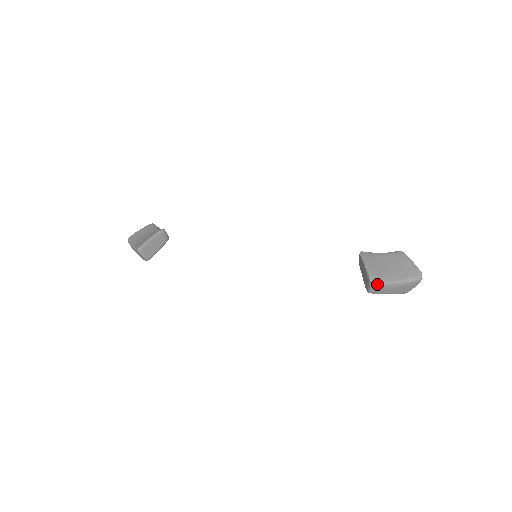
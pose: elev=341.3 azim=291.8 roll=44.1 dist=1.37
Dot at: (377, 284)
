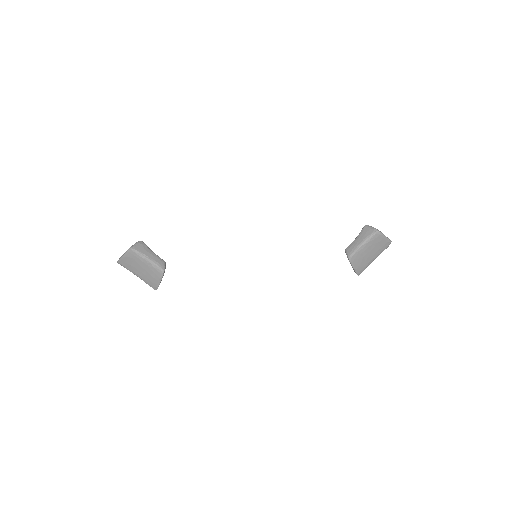
Dot at: (361, 272)
